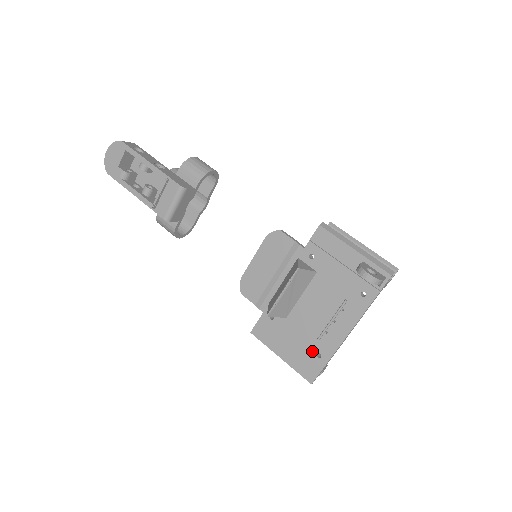
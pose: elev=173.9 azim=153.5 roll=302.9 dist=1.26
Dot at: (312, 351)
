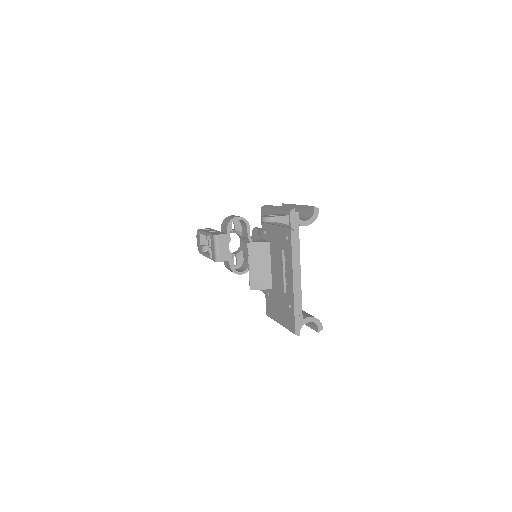
Dot at: (287, 305)
